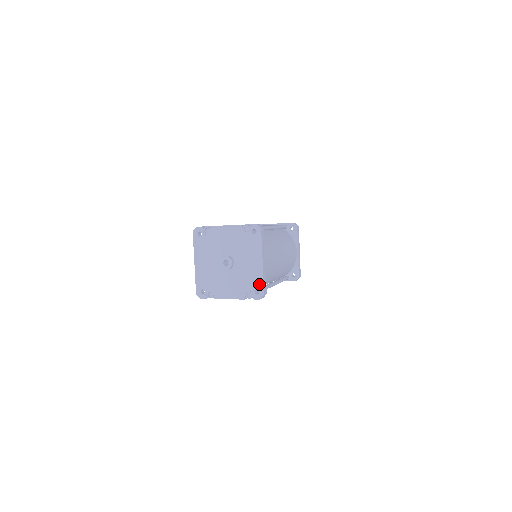
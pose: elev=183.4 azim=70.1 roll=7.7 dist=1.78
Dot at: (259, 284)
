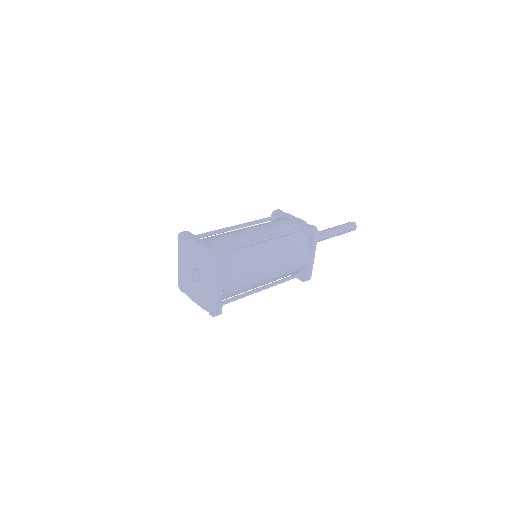
Dot at: (213, 305)
